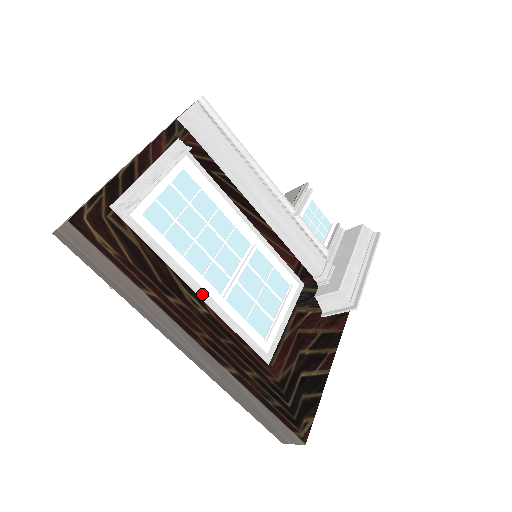
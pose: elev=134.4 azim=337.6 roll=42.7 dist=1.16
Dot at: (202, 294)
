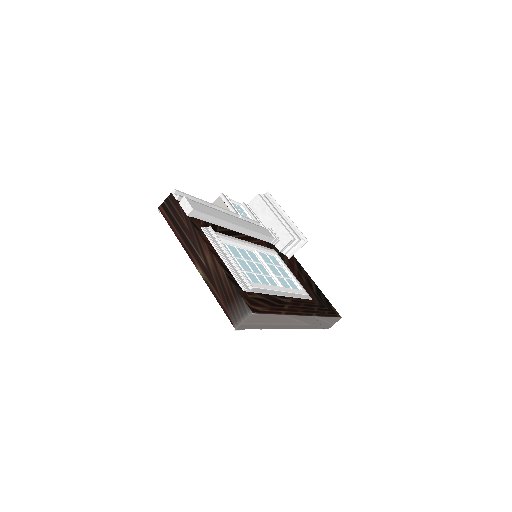
Dot at: (283, 294)
